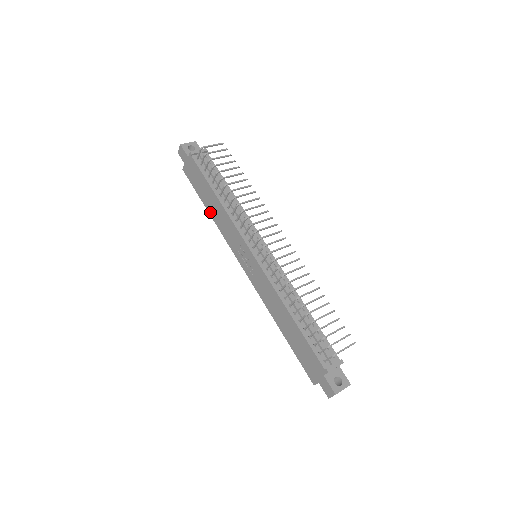
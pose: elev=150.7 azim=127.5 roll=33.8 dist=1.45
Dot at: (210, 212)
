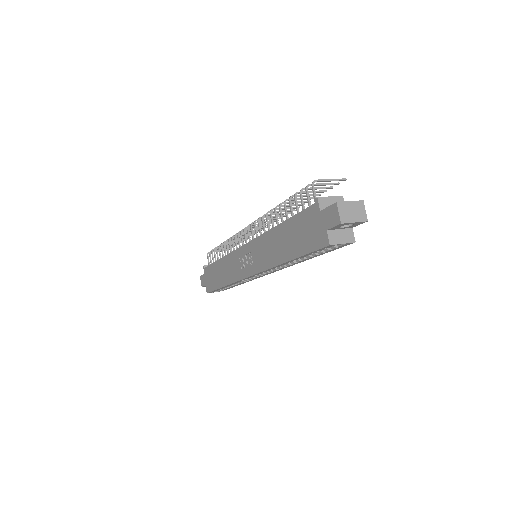
Dot at: (223, 284)
